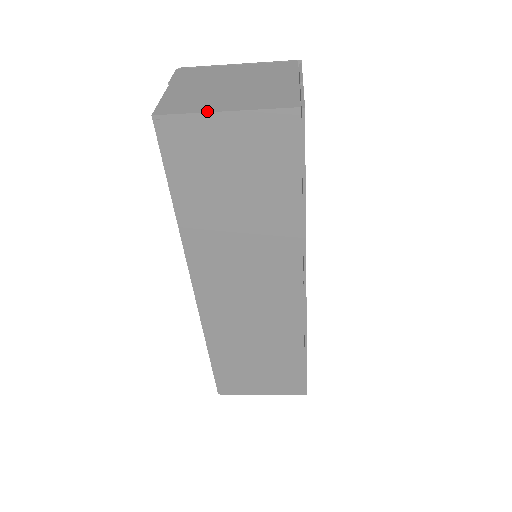
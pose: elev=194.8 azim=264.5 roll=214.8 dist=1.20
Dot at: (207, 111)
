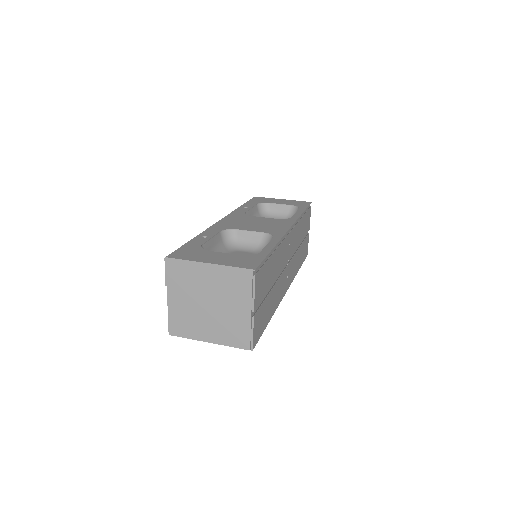
Dot at: (198, 340)
